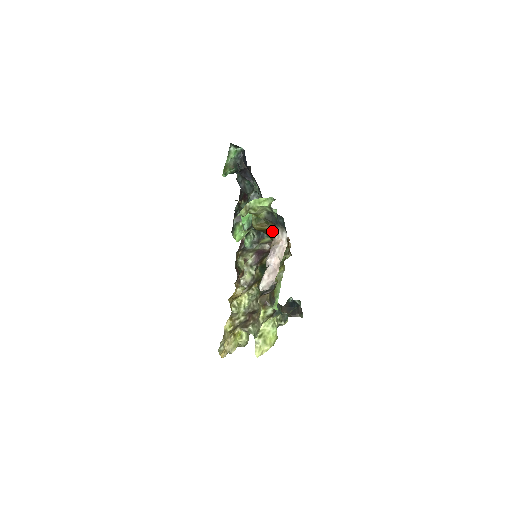
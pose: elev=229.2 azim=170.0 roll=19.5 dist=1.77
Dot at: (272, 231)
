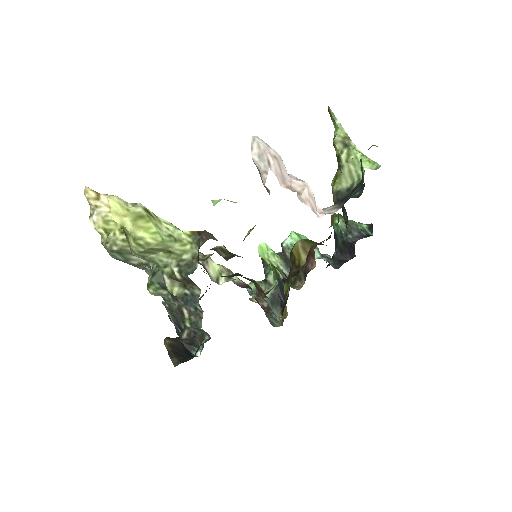
Dot at: occluded
